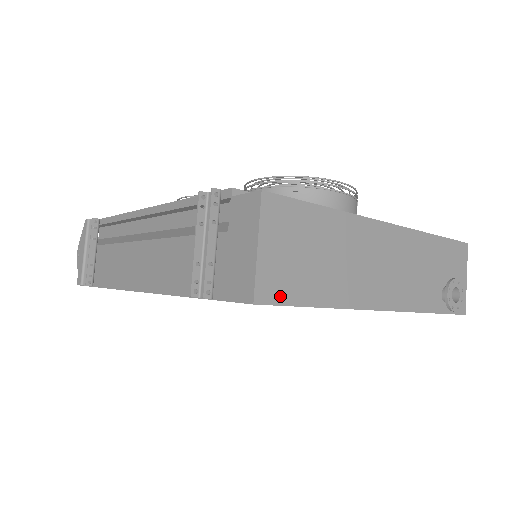
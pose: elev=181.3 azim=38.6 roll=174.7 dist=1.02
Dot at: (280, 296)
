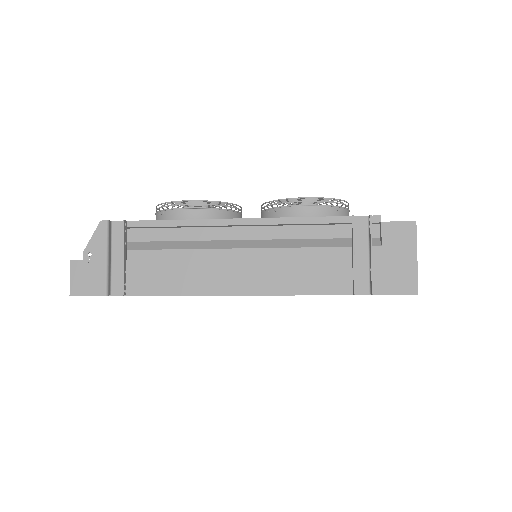
Dot at: occluded
